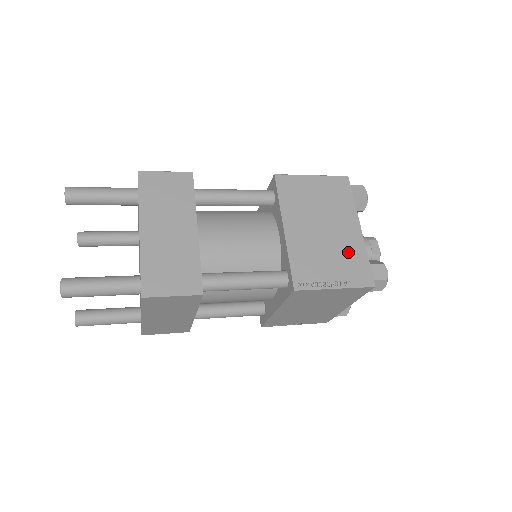
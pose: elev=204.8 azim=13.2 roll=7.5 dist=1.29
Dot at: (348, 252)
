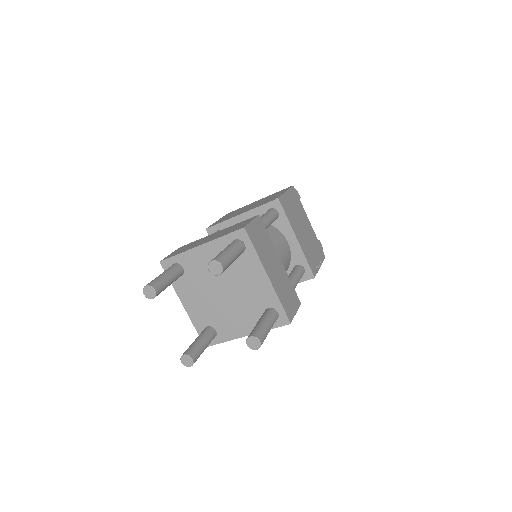
Dot at: (314, 241)
